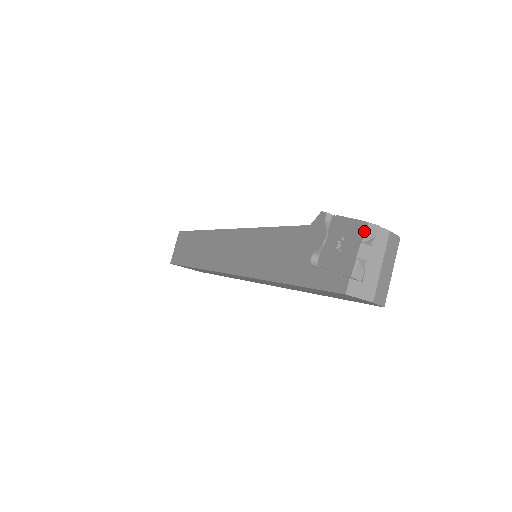
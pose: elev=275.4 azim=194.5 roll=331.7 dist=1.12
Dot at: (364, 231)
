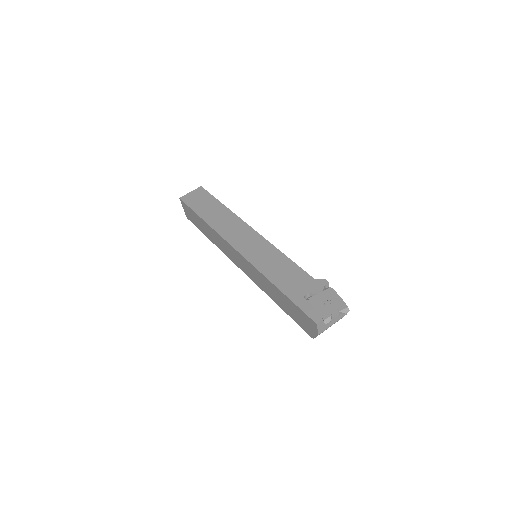
Dot at: (343, 307)
